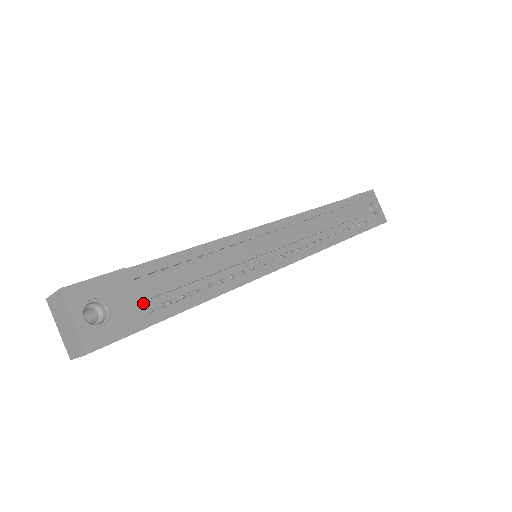
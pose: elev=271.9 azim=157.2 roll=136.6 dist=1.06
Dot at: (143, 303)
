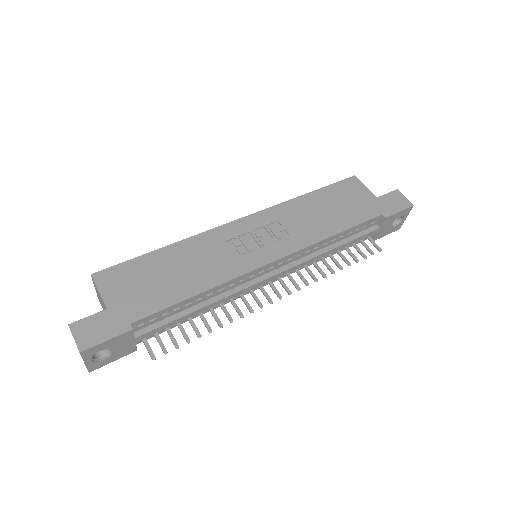
Dot at: occluded
